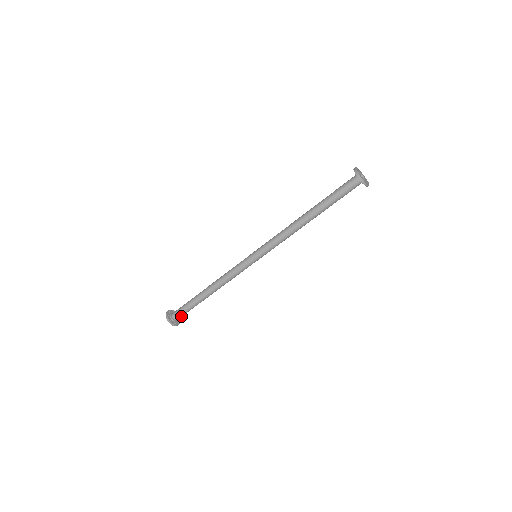
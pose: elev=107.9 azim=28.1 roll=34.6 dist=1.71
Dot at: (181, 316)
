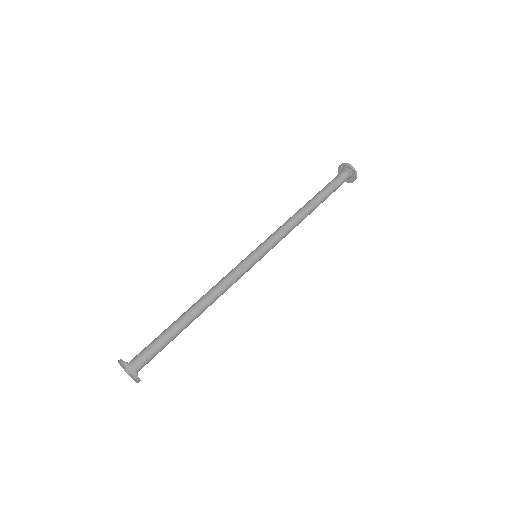
Dot at: (146, 363)
